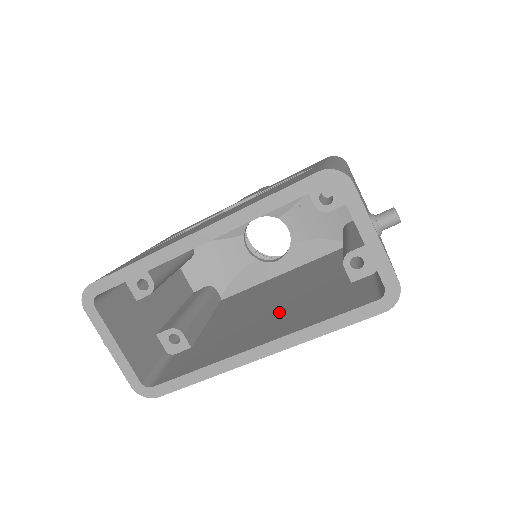
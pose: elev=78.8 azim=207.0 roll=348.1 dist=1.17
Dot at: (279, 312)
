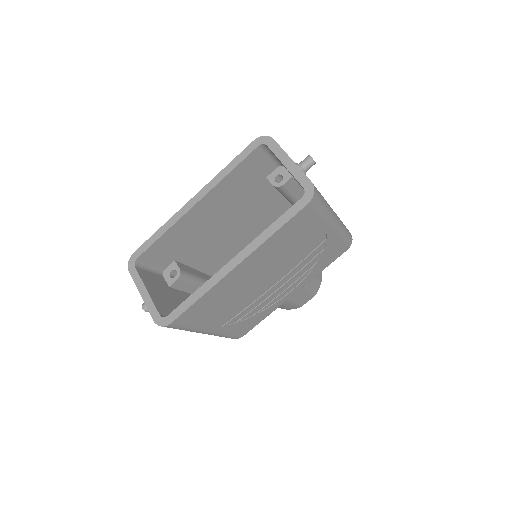
Dot at: occluded
